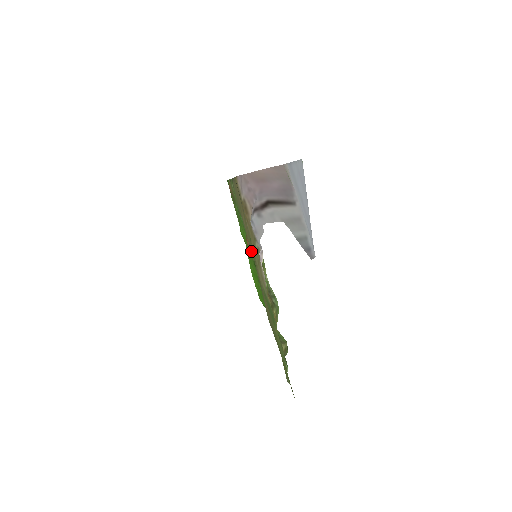
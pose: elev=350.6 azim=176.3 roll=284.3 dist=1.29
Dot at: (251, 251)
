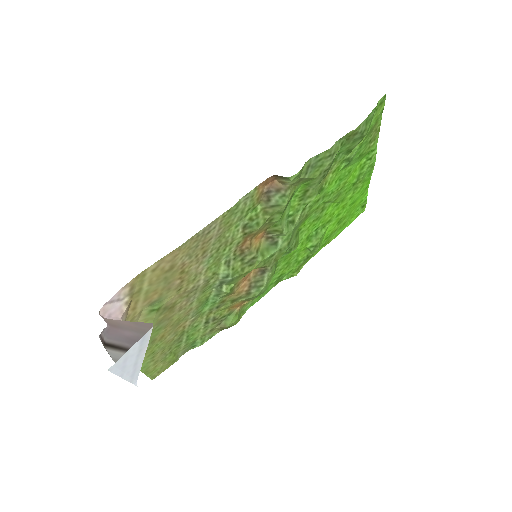
Dot at: (306, 218)
